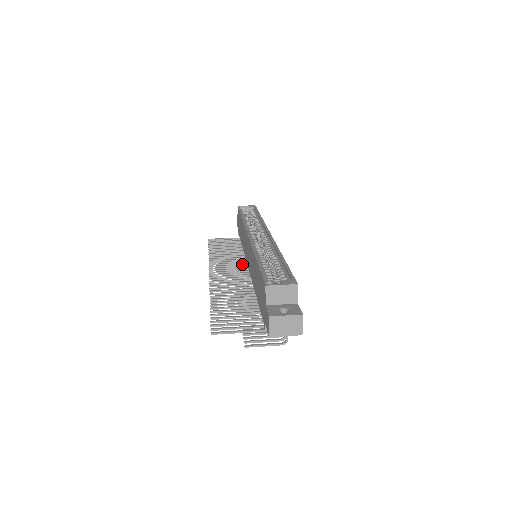
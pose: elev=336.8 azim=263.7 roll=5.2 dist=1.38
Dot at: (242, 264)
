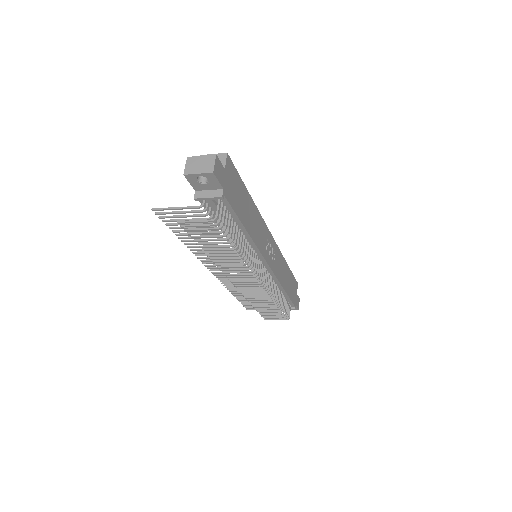
Dot at: occluded
